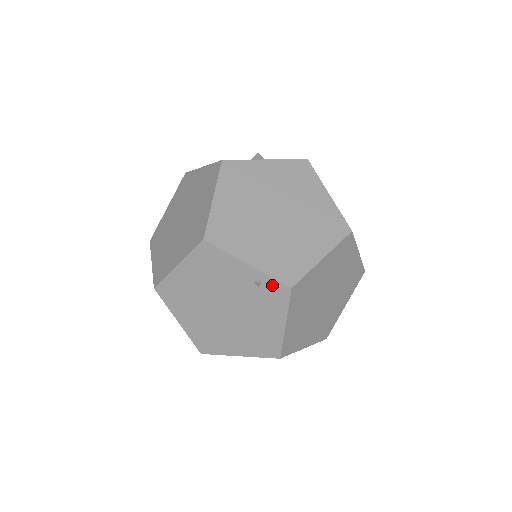
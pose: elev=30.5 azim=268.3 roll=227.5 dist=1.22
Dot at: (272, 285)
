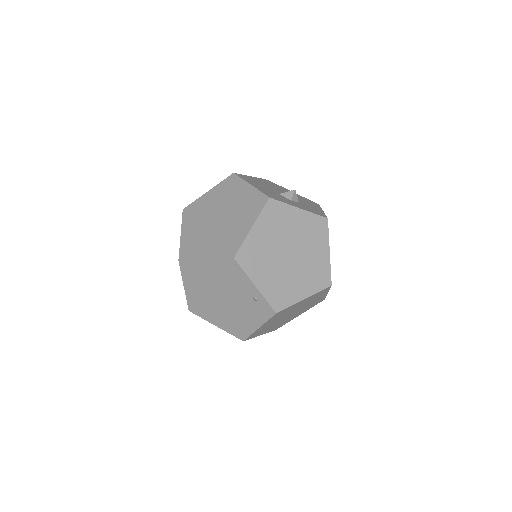
Dot at: (264, 305)
